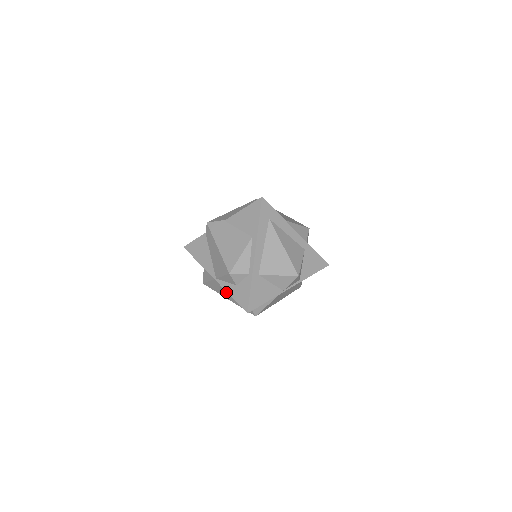
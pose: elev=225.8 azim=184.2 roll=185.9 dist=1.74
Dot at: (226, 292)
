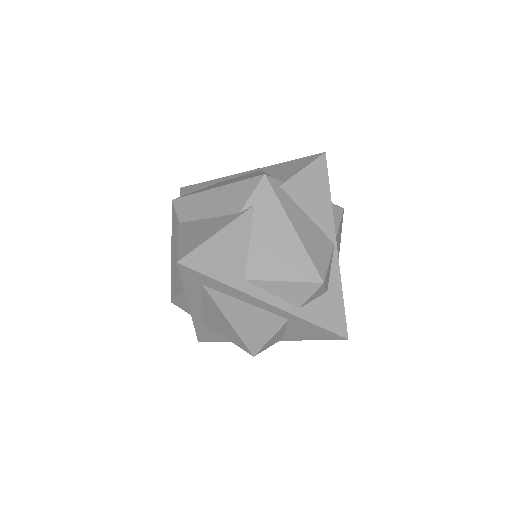
Dot at: occluded
